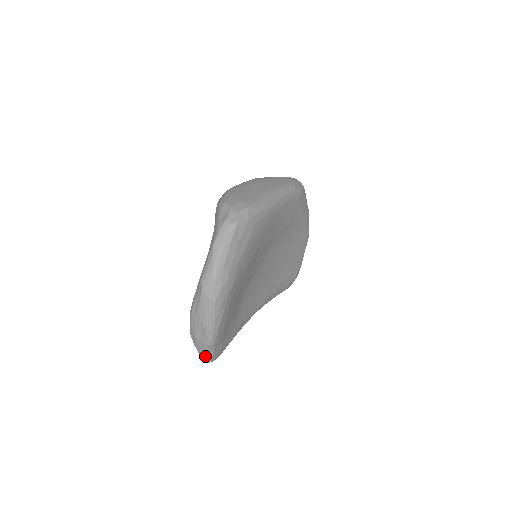
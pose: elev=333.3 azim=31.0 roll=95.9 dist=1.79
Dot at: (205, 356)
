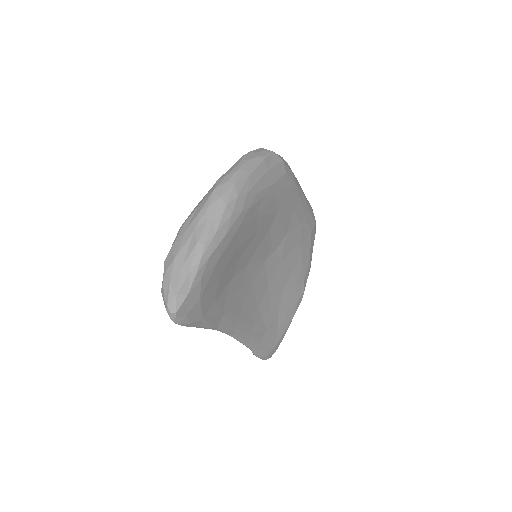
Dot at: (173, 297)
